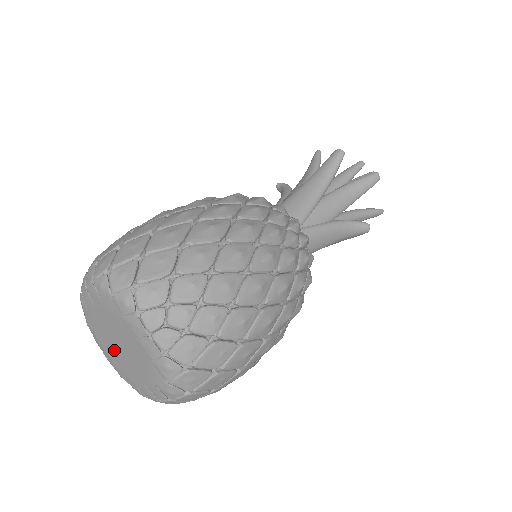
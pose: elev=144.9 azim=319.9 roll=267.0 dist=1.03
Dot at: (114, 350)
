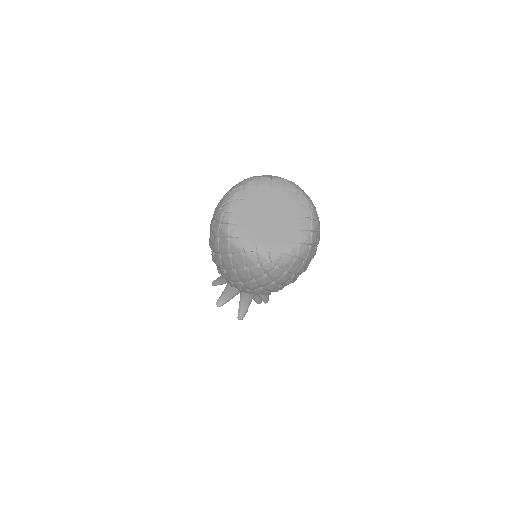
Dot at: (272, 227)
